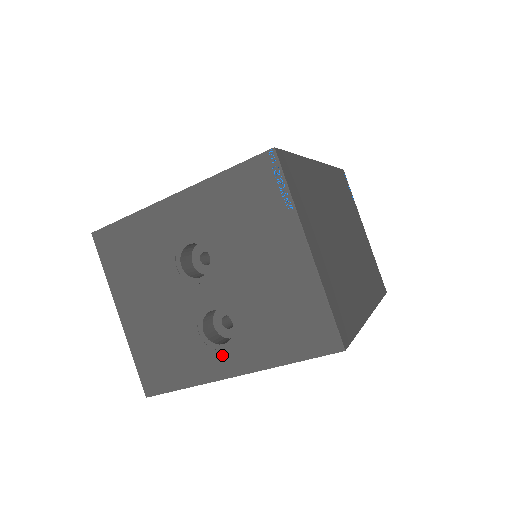
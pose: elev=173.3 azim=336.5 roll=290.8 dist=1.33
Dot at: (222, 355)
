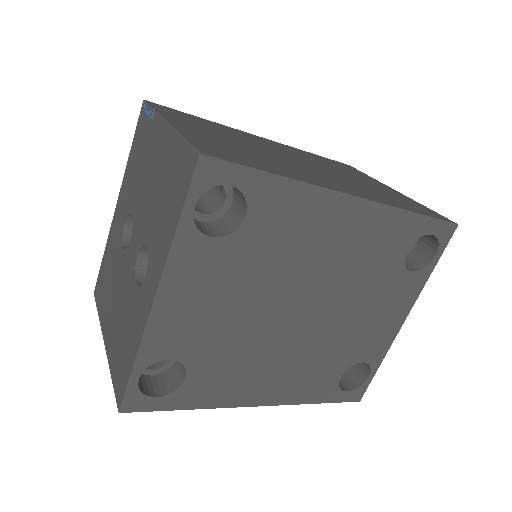
Dot at: (146, 288)
